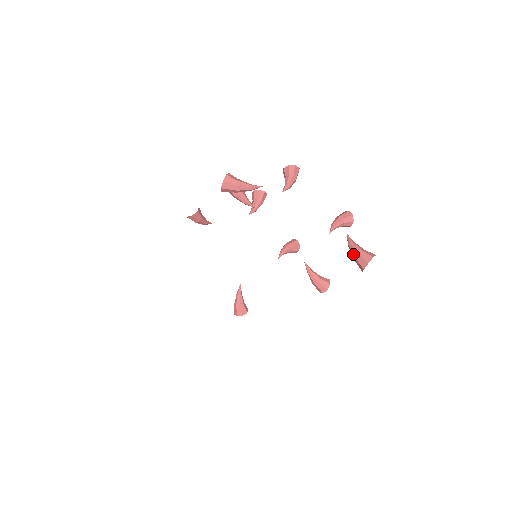
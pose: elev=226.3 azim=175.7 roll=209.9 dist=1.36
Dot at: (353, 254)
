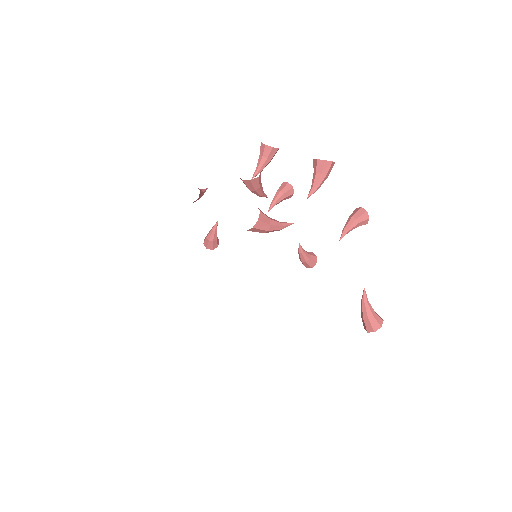
Dot at: (363, 316)
